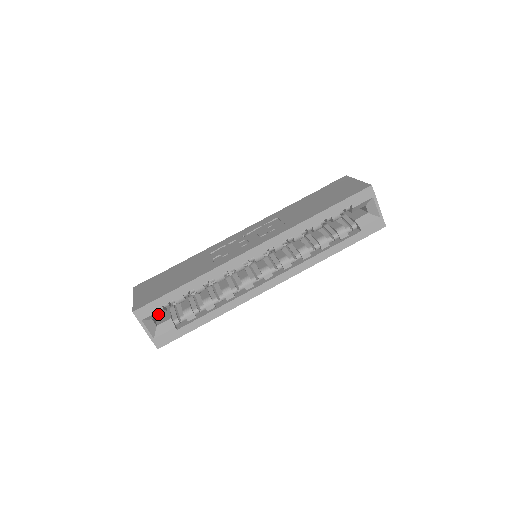
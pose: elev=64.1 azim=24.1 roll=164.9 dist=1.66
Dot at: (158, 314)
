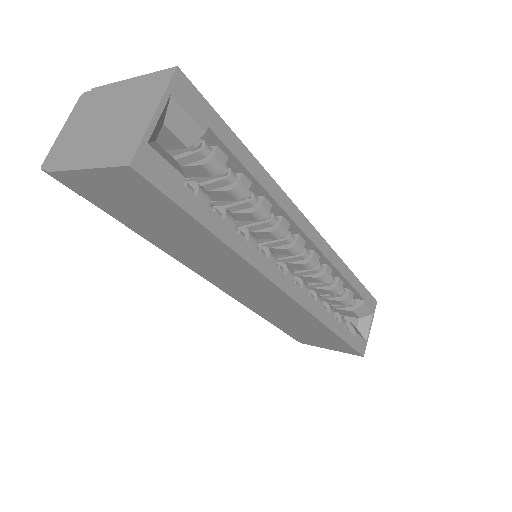
Dot at: (181, 130)
